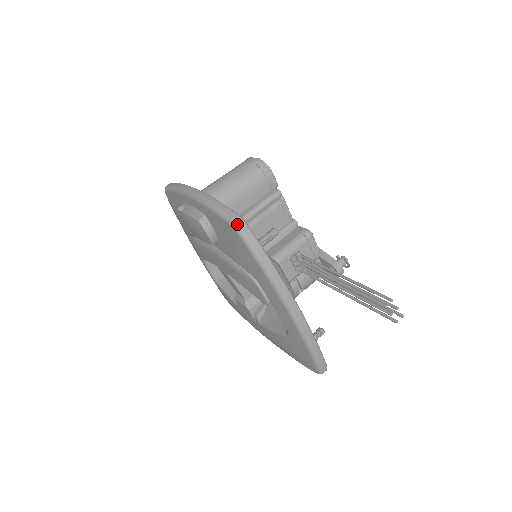
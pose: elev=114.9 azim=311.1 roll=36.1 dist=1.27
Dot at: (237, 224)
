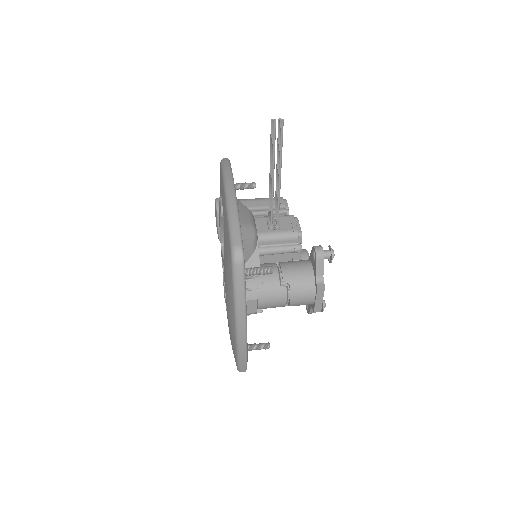
Dot at: occluded
